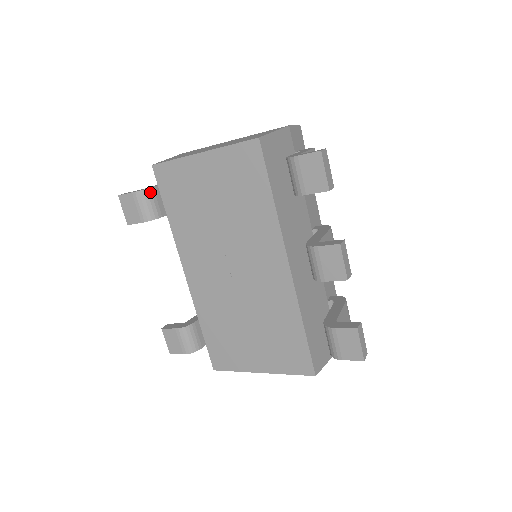
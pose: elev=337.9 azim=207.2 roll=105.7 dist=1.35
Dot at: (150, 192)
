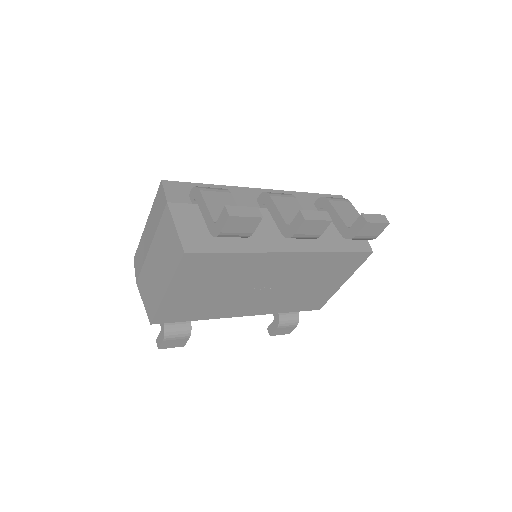
Dot at: (168, 326)
